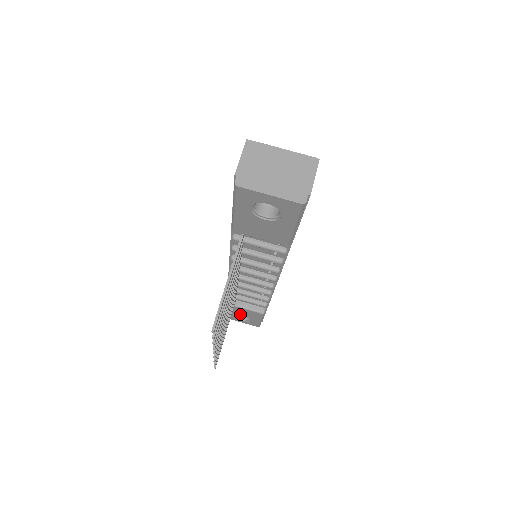
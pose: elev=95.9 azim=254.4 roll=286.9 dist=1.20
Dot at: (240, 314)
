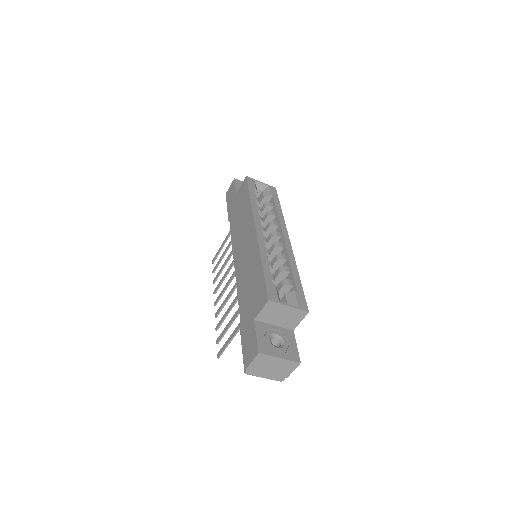
Dot at: occluded
